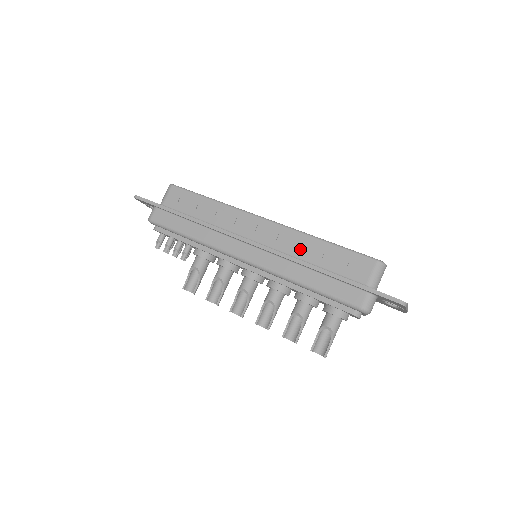
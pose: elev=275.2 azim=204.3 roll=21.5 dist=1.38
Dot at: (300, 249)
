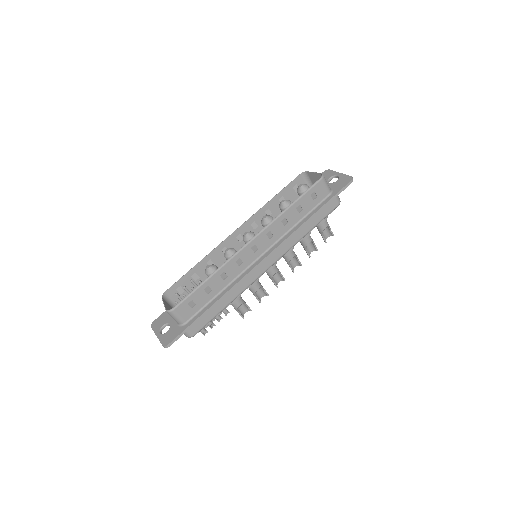
Dot at: (284, 225)
